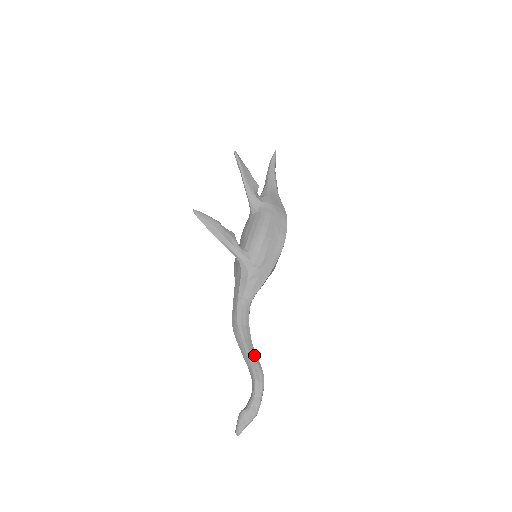
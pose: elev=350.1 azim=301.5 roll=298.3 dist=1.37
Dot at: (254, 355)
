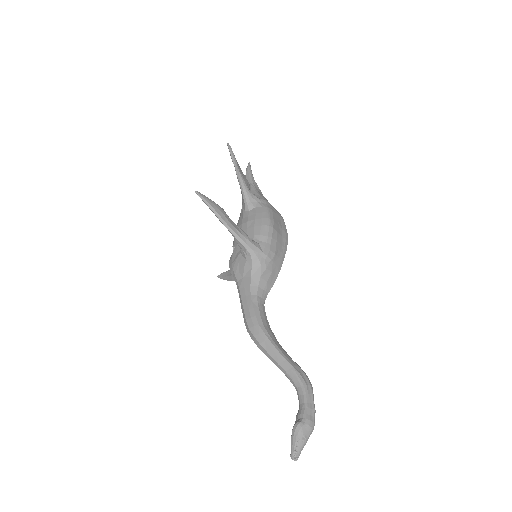
Dot at: (289, 357)
